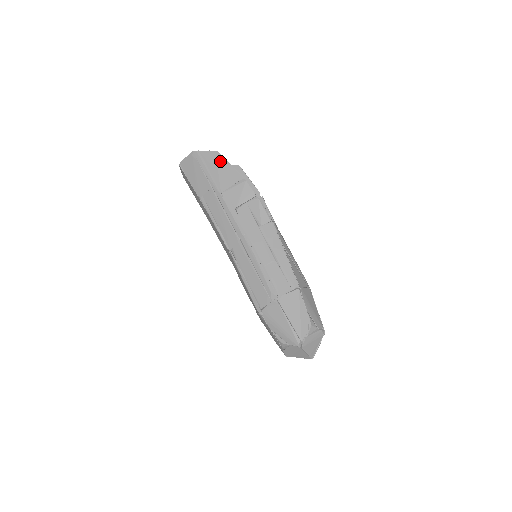
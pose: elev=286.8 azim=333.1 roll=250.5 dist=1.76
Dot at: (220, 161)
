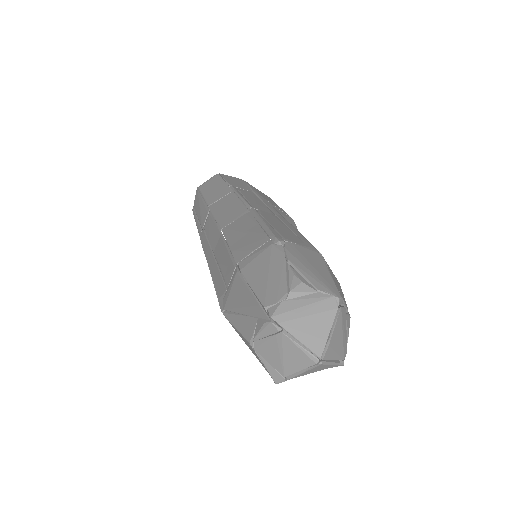
Dot at: (270, 199)
